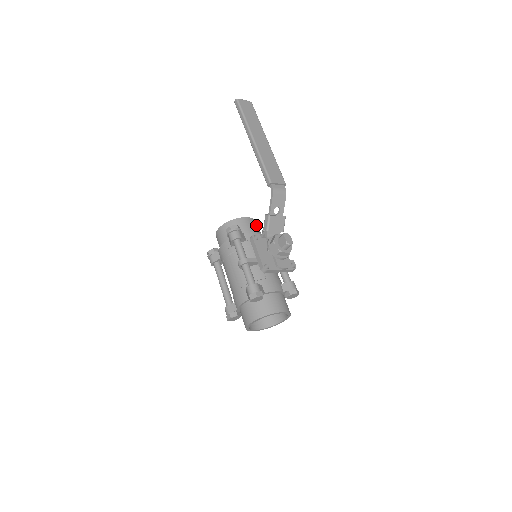
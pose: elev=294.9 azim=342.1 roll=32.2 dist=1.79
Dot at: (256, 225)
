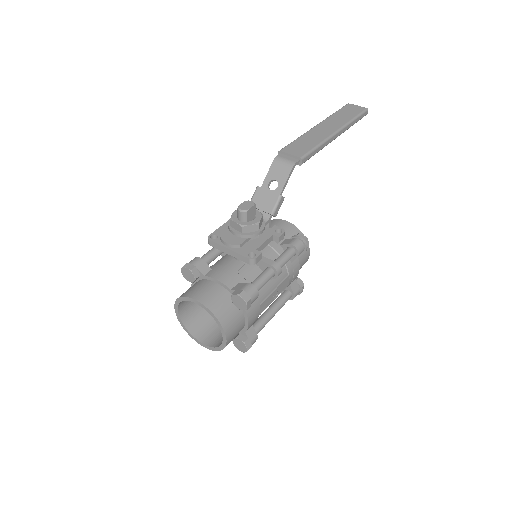
Dot at: (293, 233)
